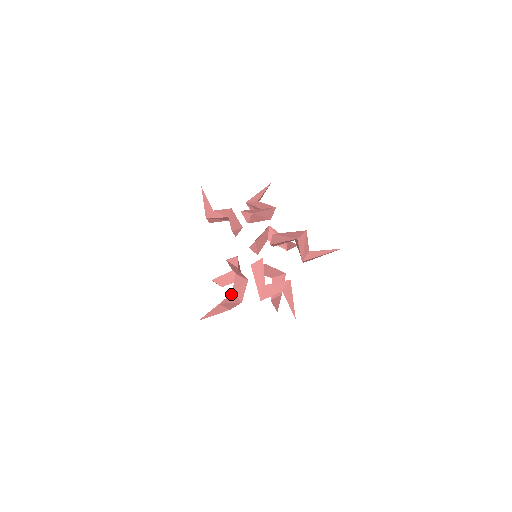
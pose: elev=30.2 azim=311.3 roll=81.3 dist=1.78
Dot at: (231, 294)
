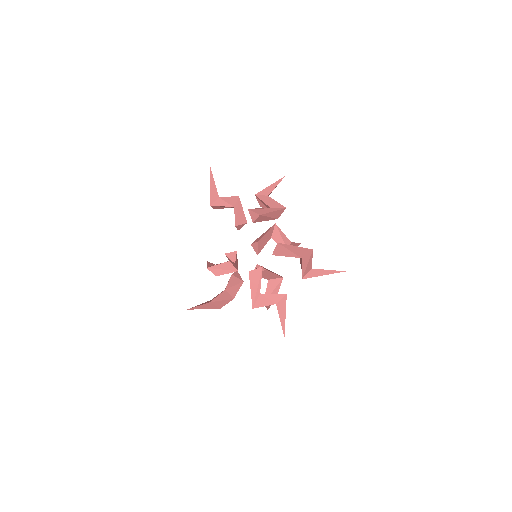
Dot at: (224, 290)
